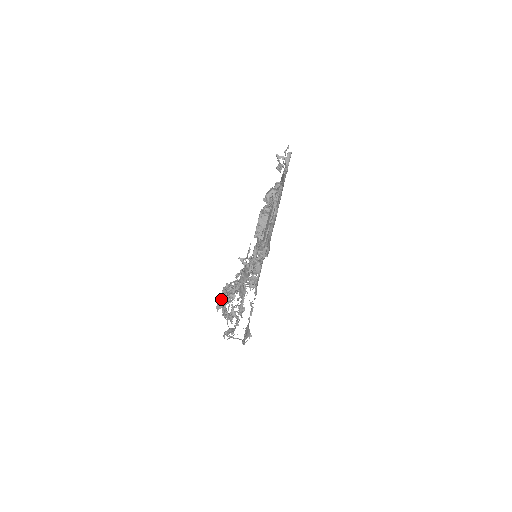
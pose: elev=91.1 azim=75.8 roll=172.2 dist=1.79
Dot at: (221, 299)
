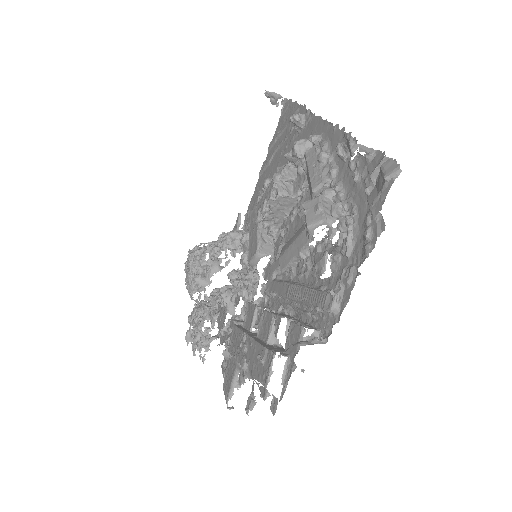
Dot at: (193, 323)
